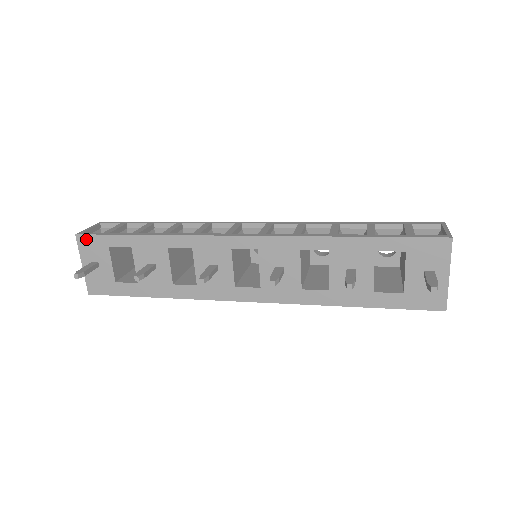
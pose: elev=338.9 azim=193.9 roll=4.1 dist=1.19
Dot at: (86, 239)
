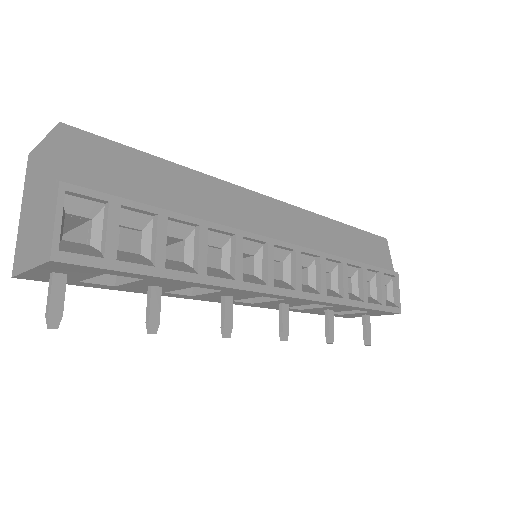
Dot at: (69, 266)
